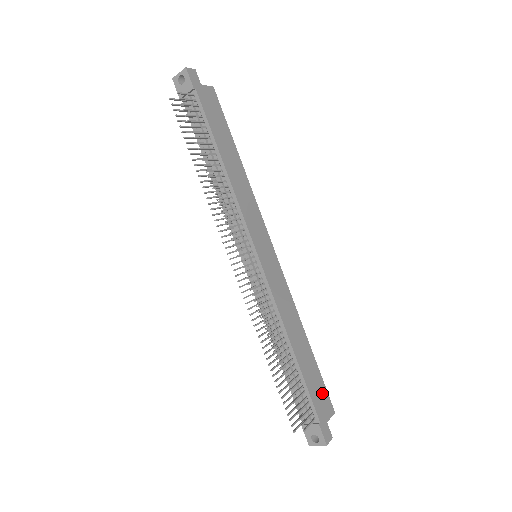
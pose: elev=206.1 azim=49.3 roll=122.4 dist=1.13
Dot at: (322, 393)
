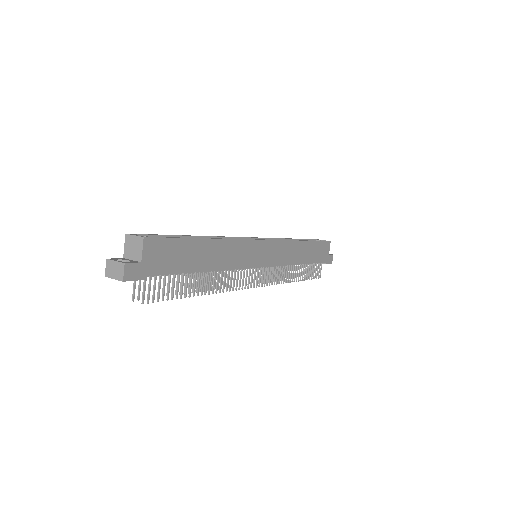
Dot at: (322, 248)
